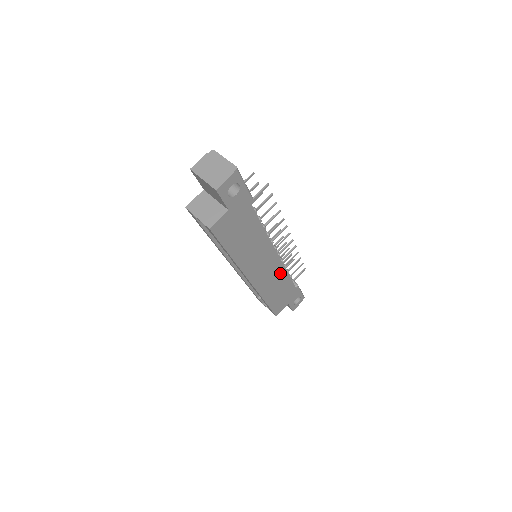
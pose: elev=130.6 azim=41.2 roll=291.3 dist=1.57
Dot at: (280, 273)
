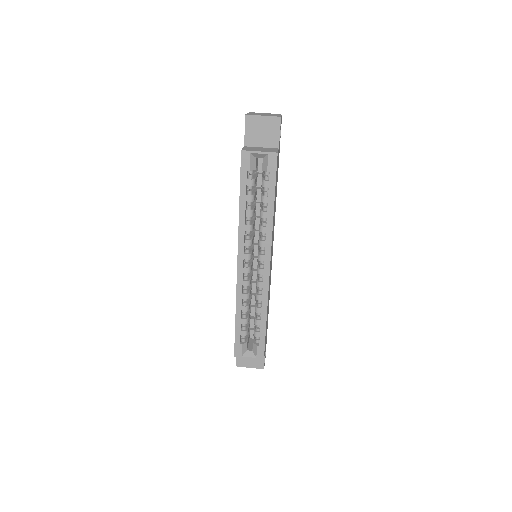
Dot at: occluded
